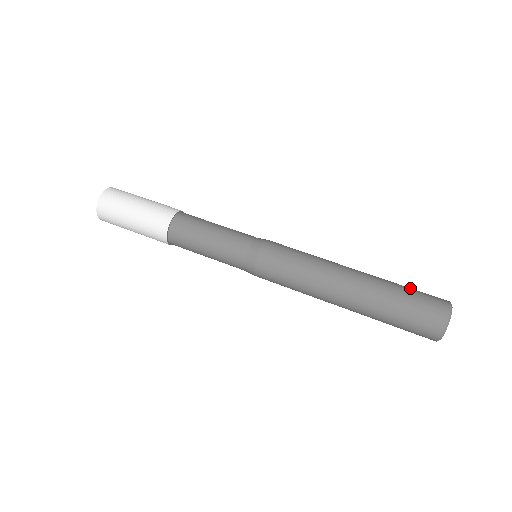
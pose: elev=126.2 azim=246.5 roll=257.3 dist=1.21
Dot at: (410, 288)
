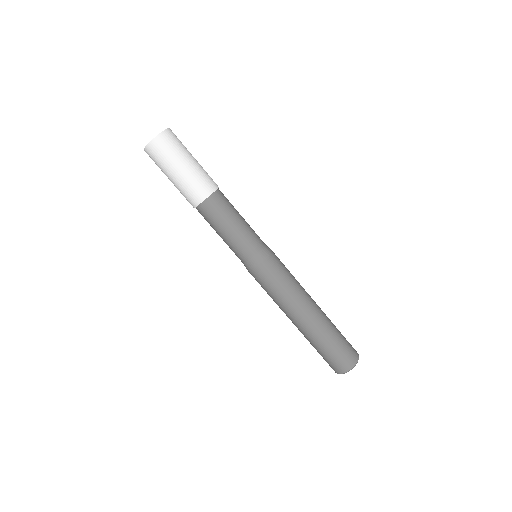
Dot at: (335, 347)
